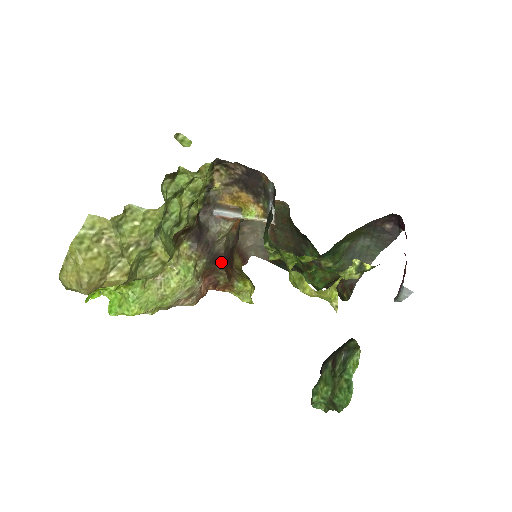
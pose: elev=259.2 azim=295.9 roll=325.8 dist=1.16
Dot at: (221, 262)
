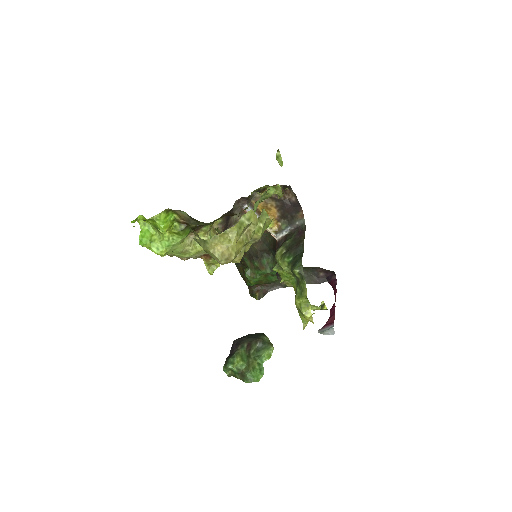
Dot at: occluded
